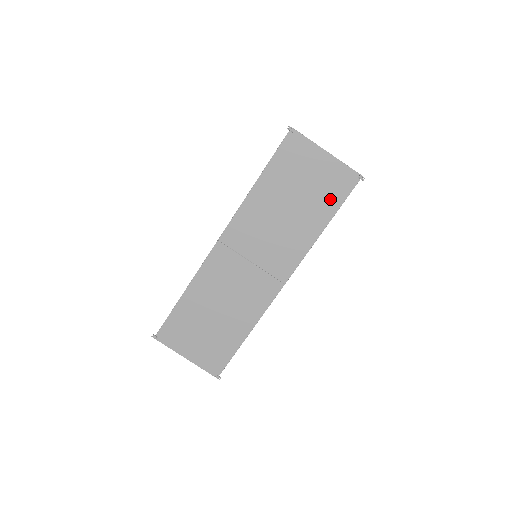
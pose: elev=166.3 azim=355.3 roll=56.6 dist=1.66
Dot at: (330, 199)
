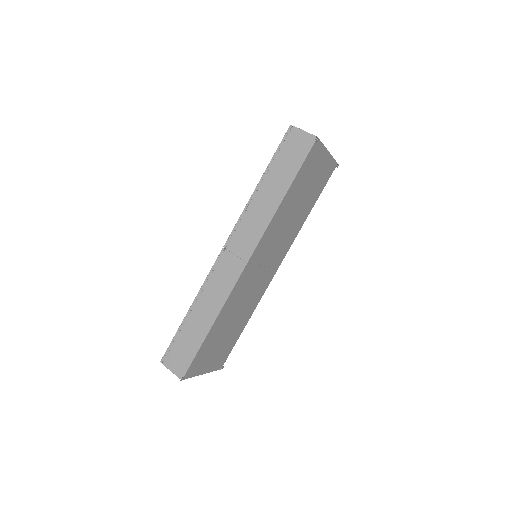
Dot at: (318, 189)
